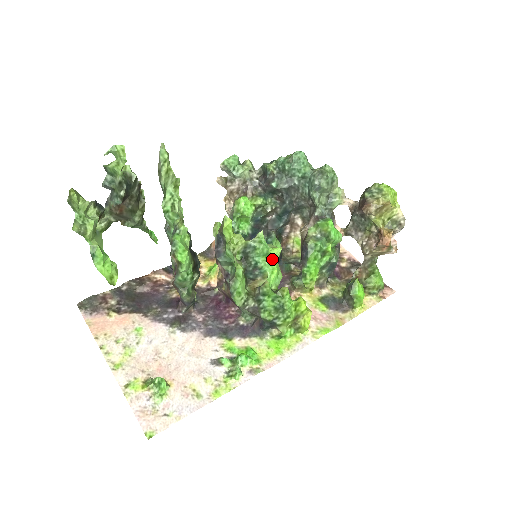
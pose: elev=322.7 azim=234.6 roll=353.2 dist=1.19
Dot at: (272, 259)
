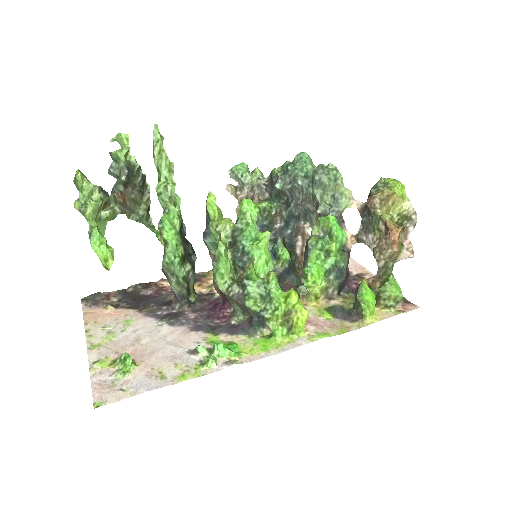
Dot at: (259, 242)
